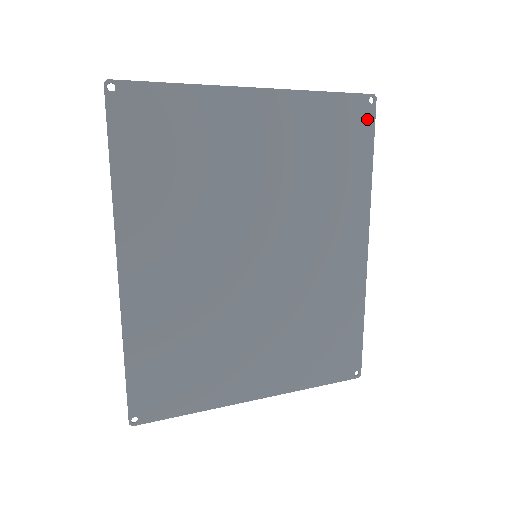
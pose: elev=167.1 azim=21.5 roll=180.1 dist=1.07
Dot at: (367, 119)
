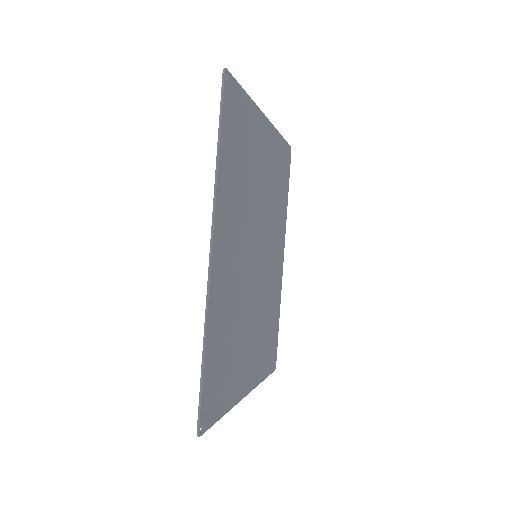
Dot at: (289, 163)
